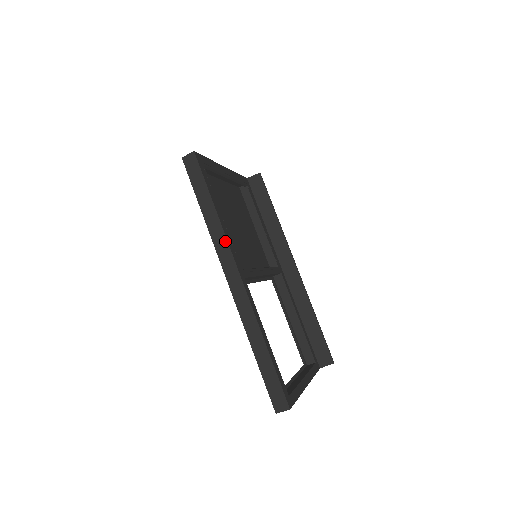
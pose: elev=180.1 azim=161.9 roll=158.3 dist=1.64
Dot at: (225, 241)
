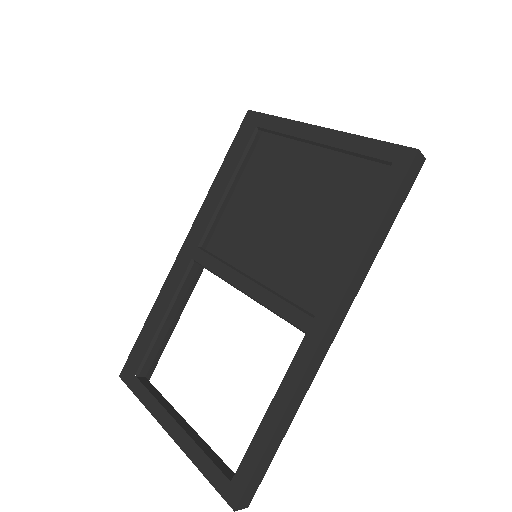
Dot at: (359, 288)
